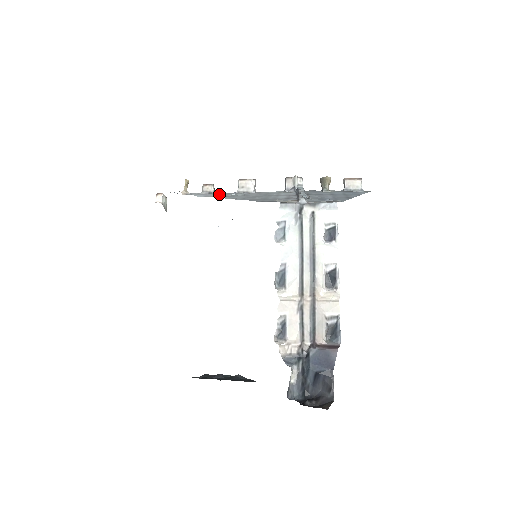
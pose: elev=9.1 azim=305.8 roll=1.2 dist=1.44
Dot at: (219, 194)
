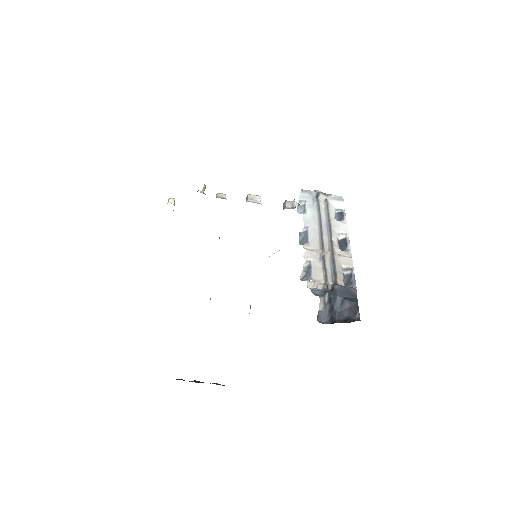
Dot at: occluded
